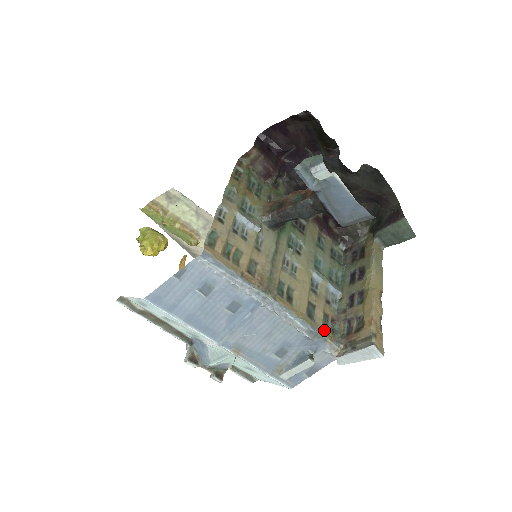
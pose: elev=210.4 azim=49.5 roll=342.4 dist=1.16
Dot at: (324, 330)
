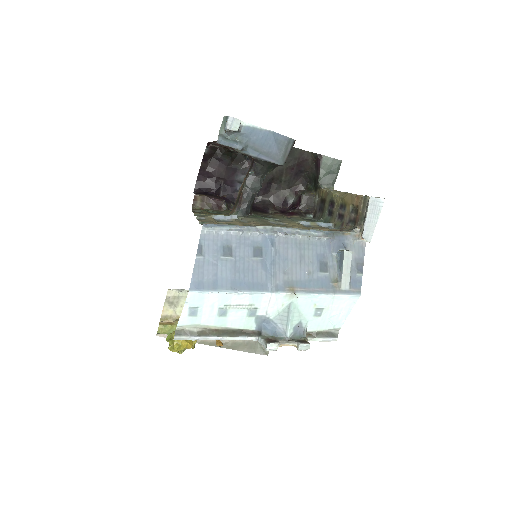
Dot at: occluded
